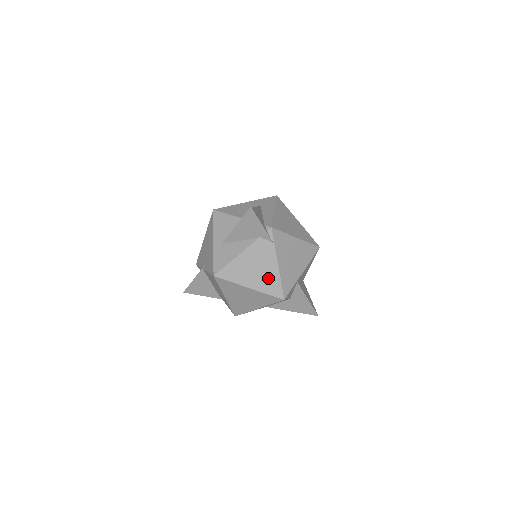
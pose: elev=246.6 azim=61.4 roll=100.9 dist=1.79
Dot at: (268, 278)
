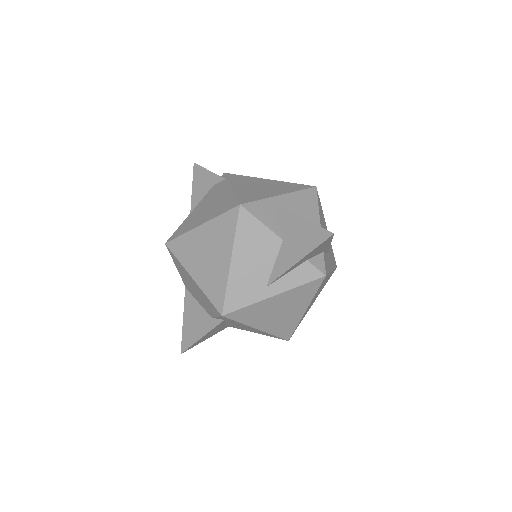
Dot at: (221, 203)
